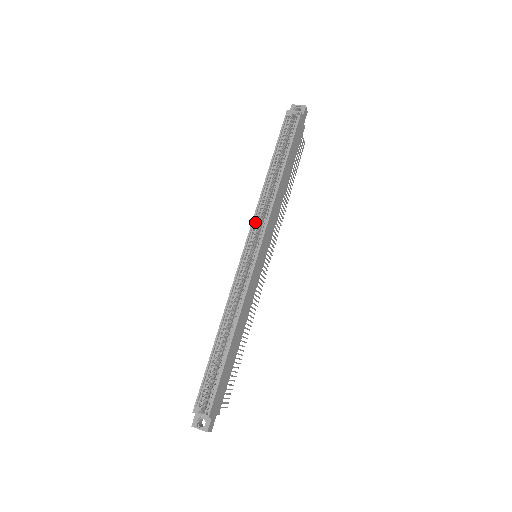
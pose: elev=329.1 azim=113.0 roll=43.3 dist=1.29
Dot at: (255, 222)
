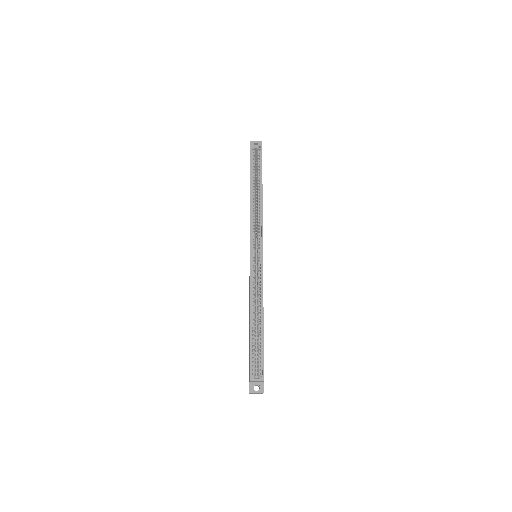
Dot at: (252, 230)
